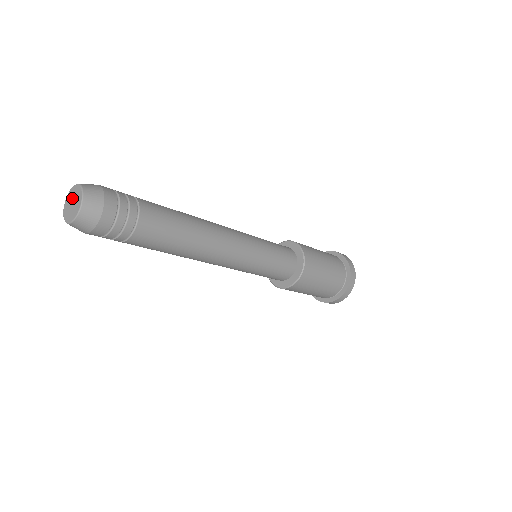
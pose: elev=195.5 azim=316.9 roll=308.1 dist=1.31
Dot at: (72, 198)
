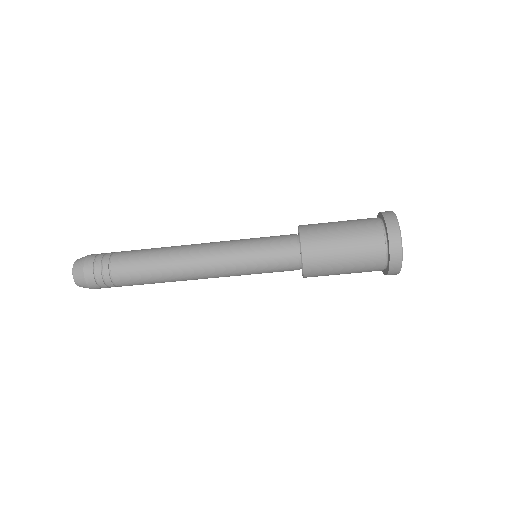
Dot at: occluded
